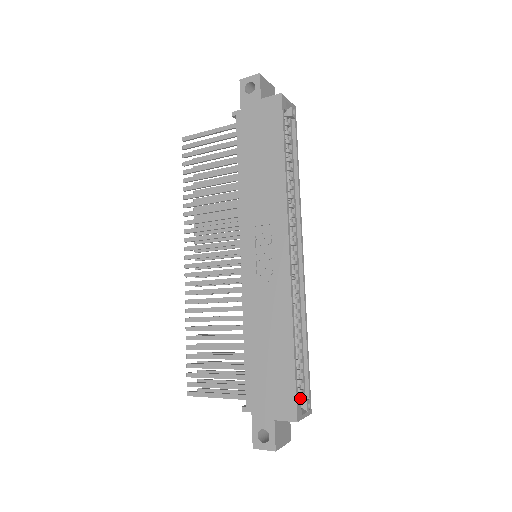
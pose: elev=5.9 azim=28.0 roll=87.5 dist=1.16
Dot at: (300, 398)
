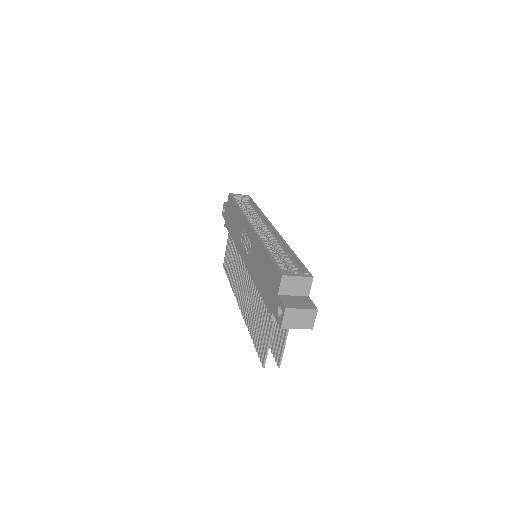
Dot at: occluded
